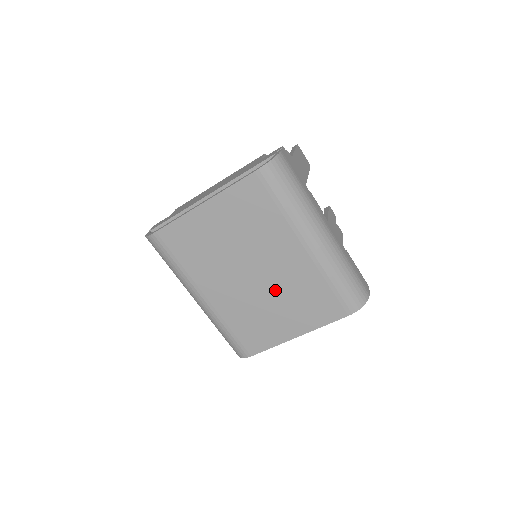
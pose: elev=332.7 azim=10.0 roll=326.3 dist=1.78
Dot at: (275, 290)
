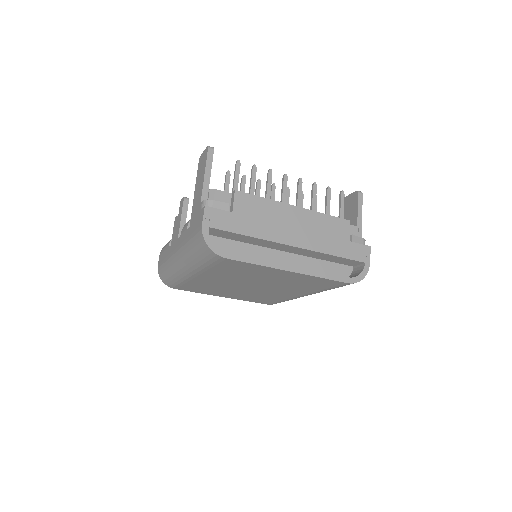
Dot at: (250, 291)
